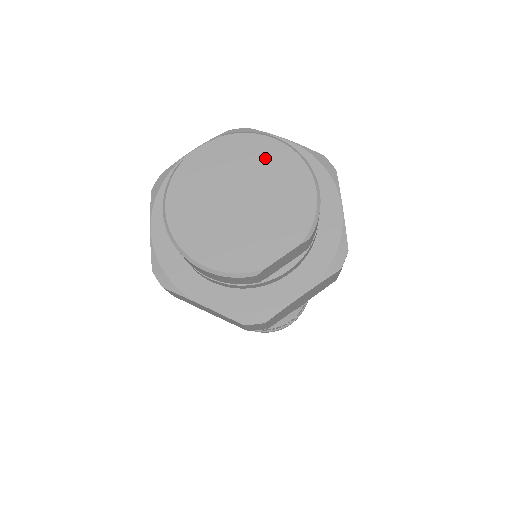
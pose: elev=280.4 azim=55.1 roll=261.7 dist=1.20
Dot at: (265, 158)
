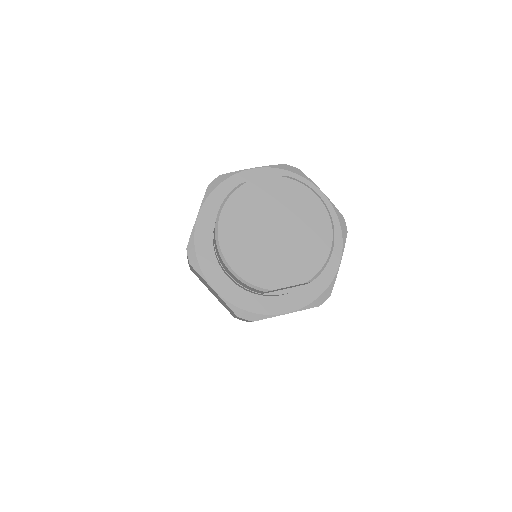
Dot at: (306, 208)
